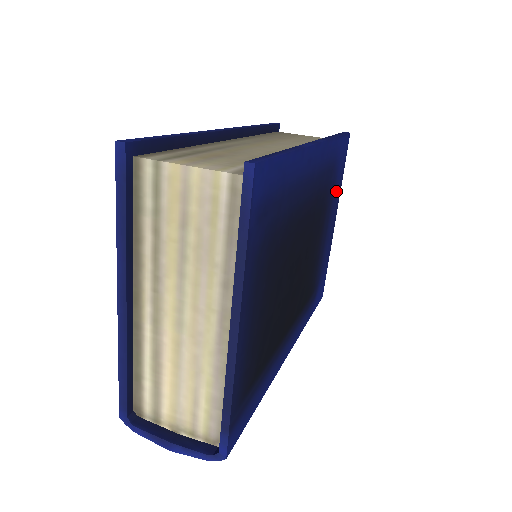
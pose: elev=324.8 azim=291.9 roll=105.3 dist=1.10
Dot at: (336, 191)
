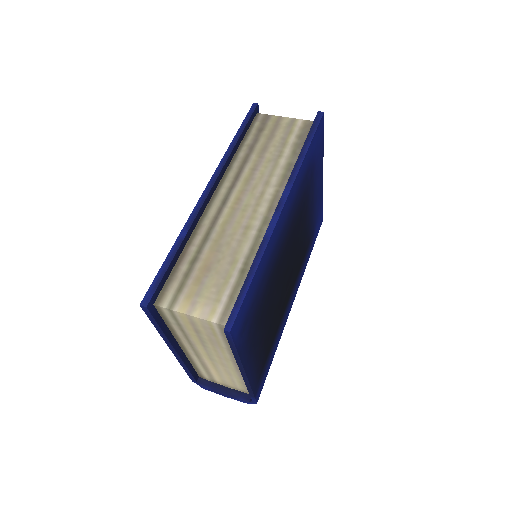
Dot at: (317, 166)
